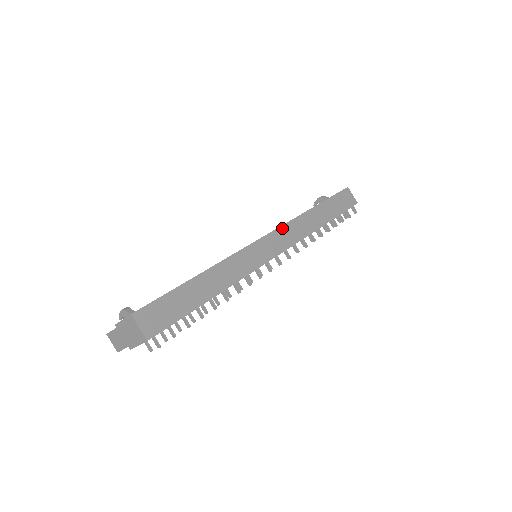
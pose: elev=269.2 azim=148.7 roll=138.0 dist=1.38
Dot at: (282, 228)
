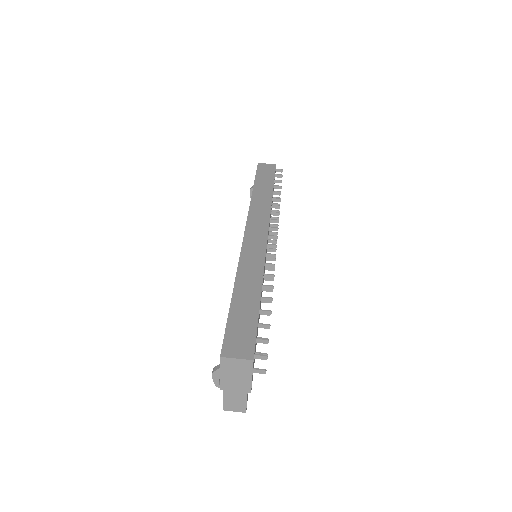
Dot at: (249, 219)
